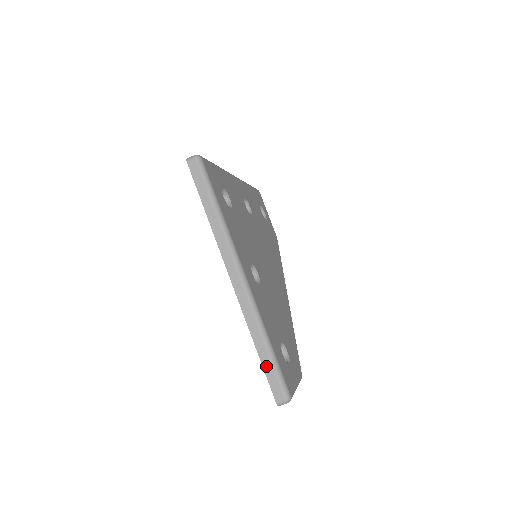
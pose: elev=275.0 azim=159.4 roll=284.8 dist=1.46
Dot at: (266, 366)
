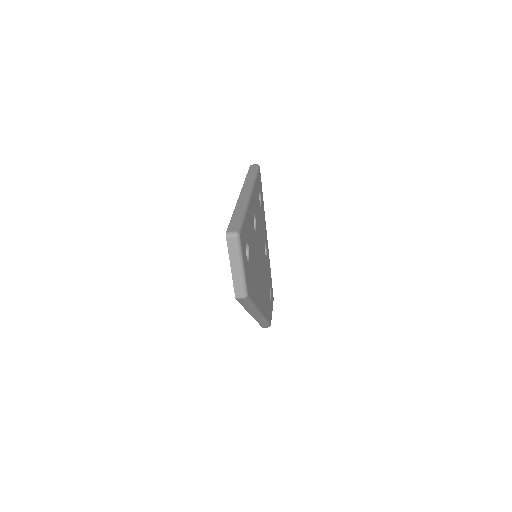
Dot at: (234, 218)
